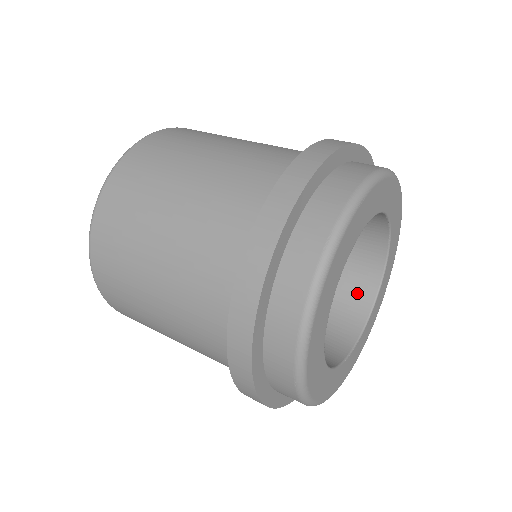
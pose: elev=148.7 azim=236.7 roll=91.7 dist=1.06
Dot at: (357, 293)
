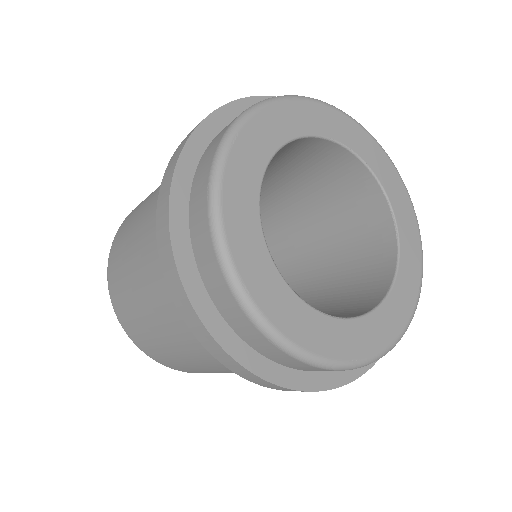
Dot at: (363, 302)
